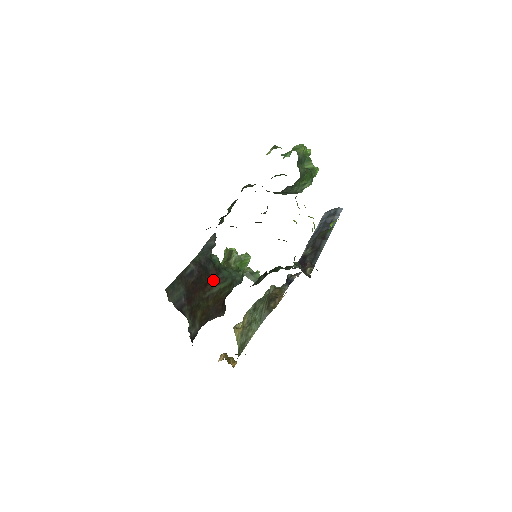
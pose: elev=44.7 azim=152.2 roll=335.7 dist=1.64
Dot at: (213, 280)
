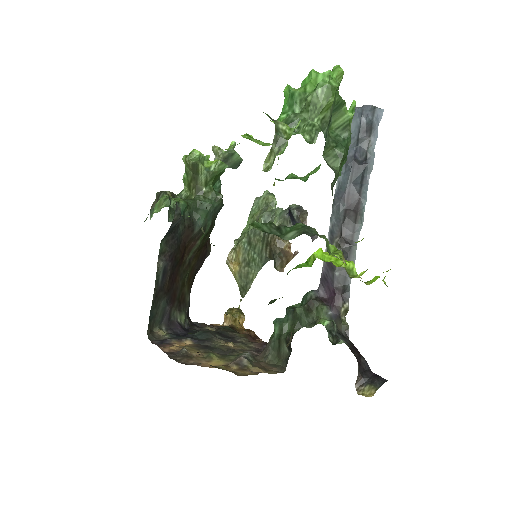
Dot at: (189, 242)
